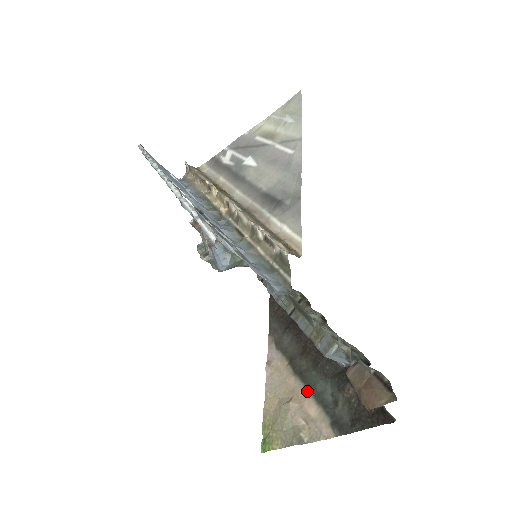
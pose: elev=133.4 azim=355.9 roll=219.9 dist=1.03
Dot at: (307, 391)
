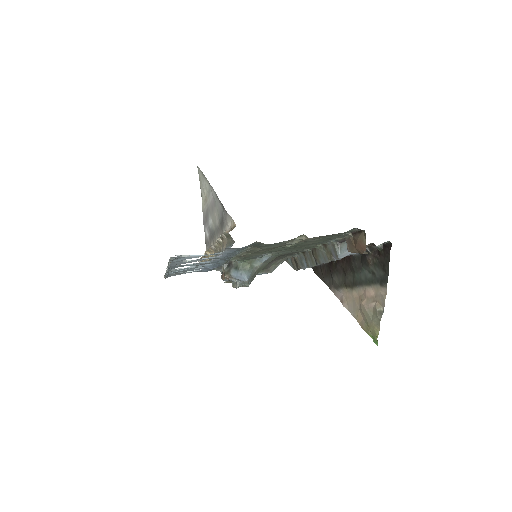
Dot at: (362, 287)
